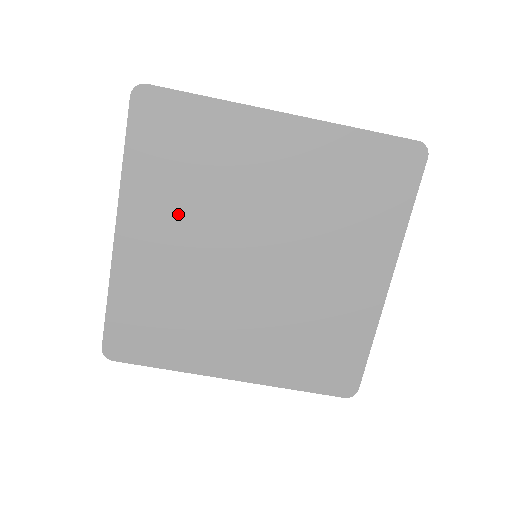
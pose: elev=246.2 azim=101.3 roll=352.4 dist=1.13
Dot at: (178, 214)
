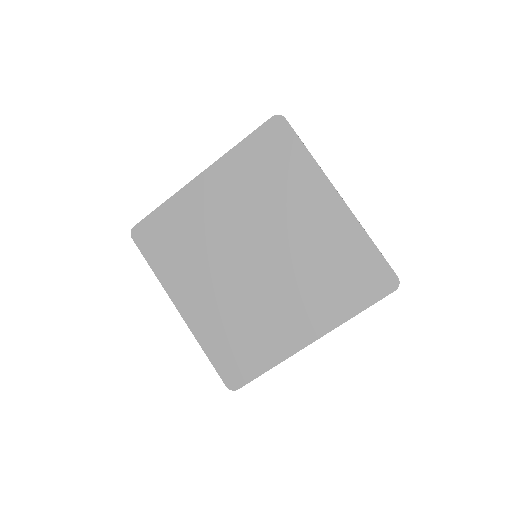
Dot at: (238, 195)
